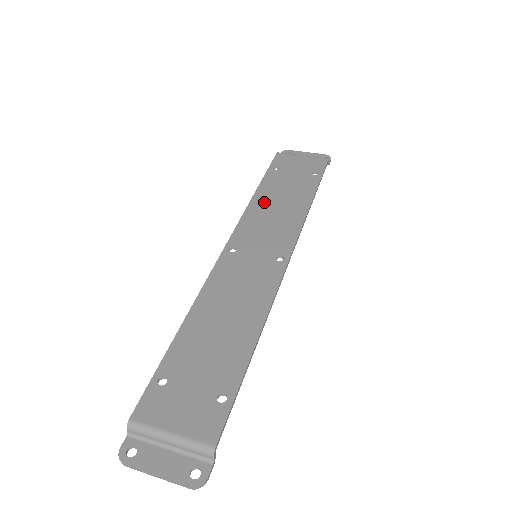
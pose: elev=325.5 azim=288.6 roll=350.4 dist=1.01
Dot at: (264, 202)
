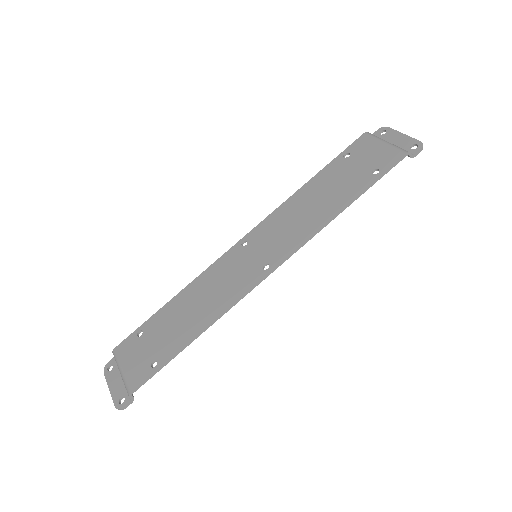
Dot at: (303, 198)
